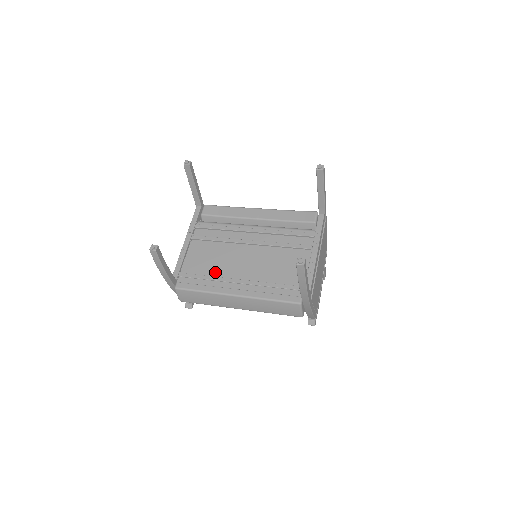
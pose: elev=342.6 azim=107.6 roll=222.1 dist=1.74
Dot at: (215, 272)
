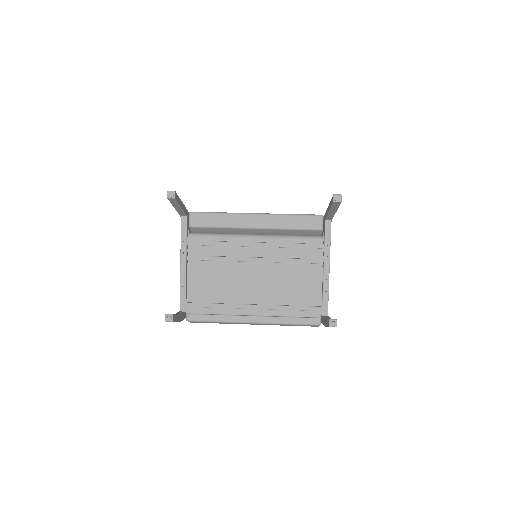
Dot at: (225, 298)
